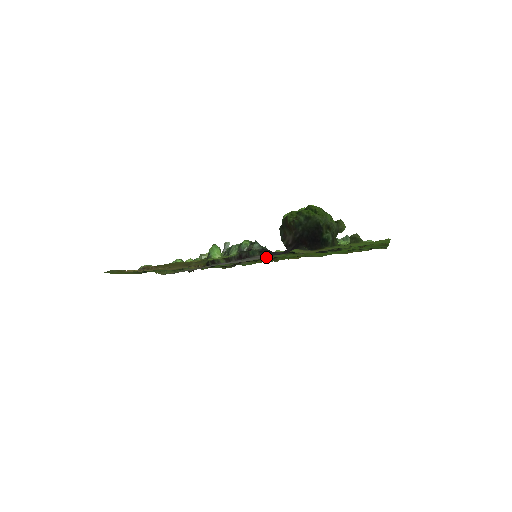
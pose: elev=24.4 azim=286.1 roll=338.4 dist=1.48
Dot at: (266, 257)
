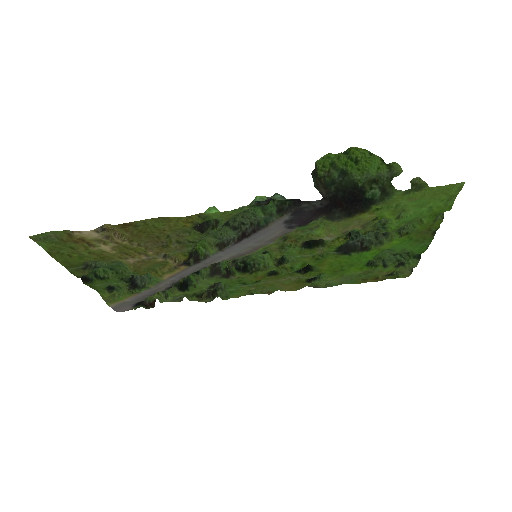
Dot at: (278, 241)
